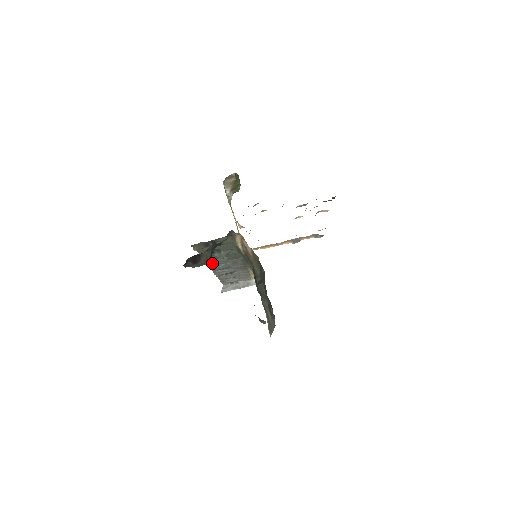
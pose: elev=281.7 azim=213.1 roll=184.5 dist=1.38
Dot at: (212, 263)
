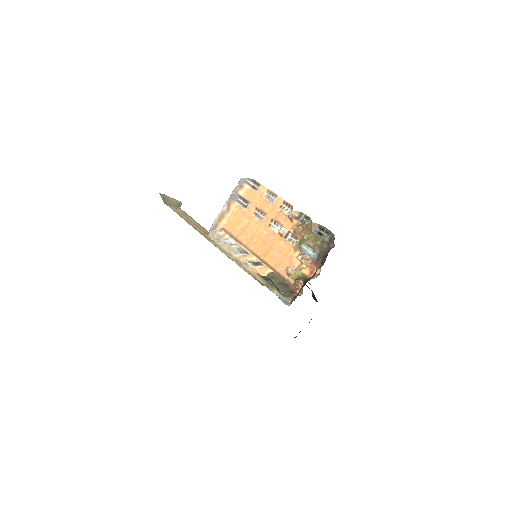
Dot at: occluded
